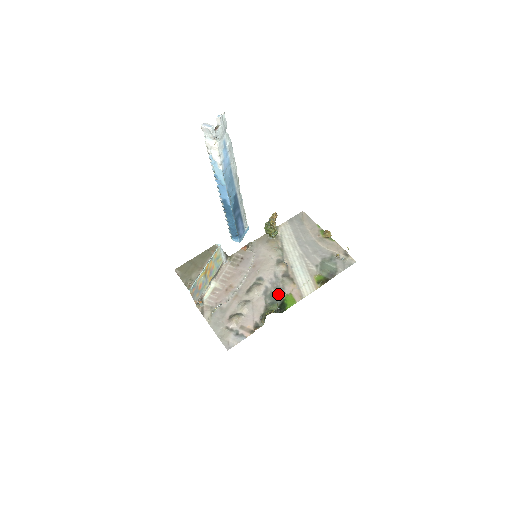
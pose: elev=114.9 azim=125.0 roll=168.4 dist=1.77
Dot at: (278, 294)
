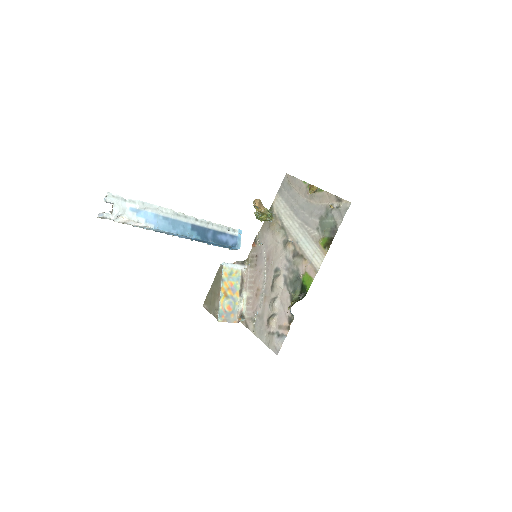
Dot at: (296, 278)
